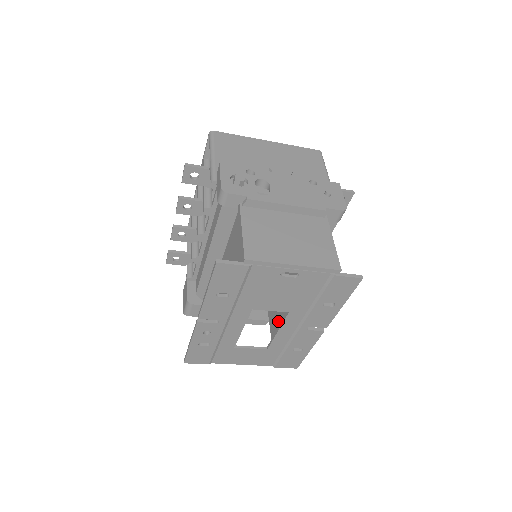
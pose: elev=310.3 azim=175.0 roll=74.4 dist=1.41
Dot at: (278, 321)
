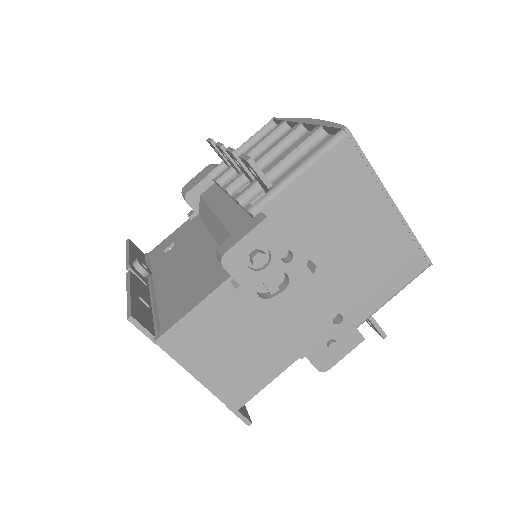
Dot at: occluded
